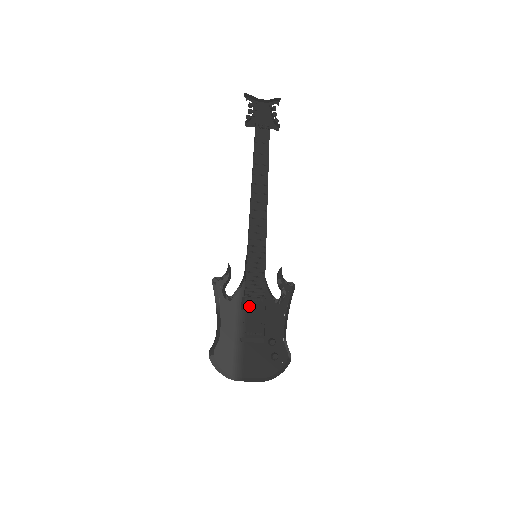
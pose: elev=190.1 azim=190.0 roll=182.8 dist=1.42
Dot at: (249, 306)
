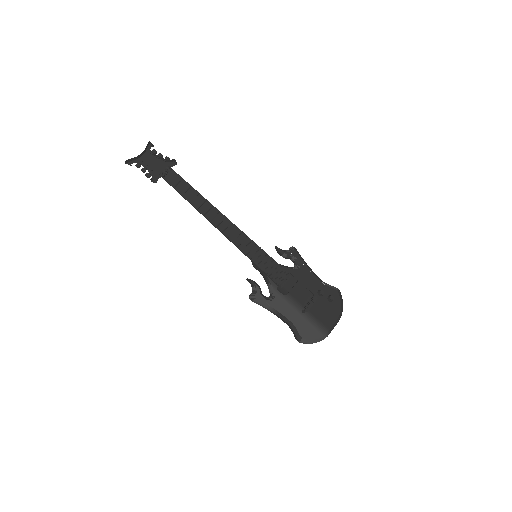
Dot at: (287, 288)
